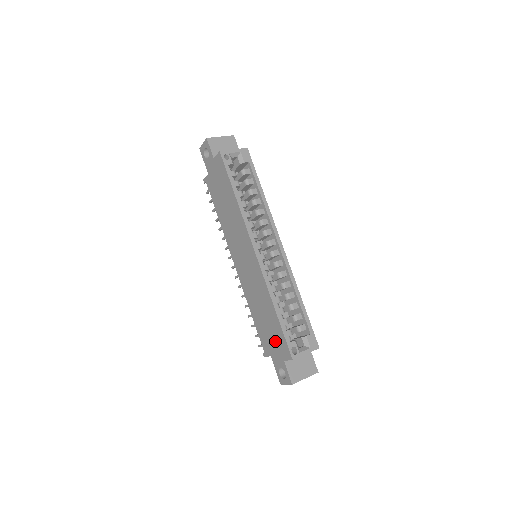
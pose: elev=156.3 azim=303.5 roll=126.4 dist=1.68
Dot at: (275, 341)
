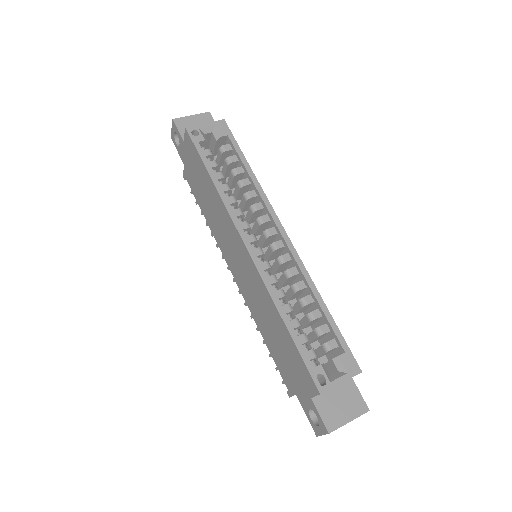
Dot at: (295, 370)
